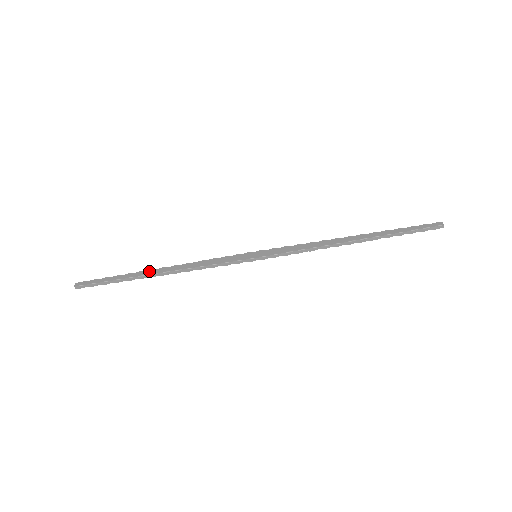
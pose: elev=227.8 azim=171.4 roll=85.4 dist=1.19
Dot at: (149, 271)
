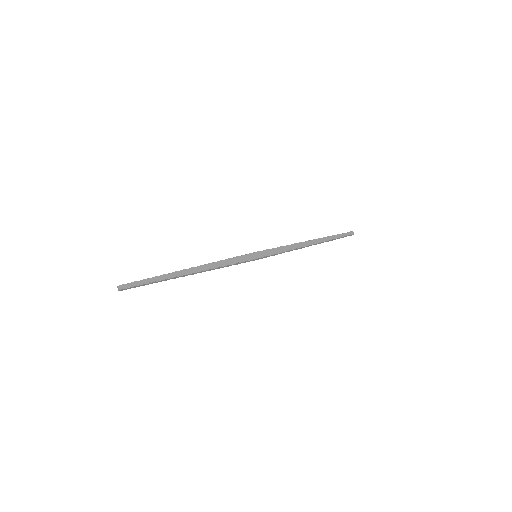
Dot at: (182, 271)
